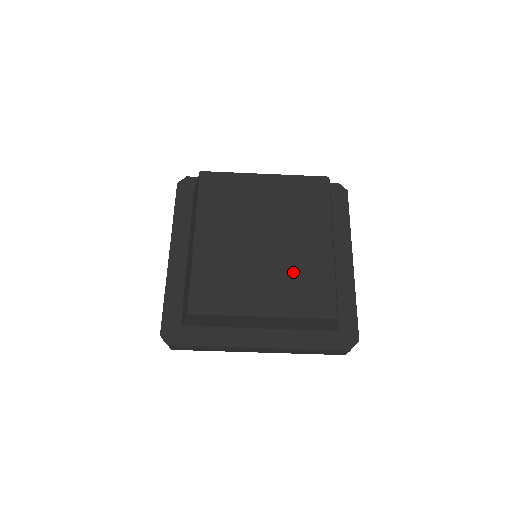
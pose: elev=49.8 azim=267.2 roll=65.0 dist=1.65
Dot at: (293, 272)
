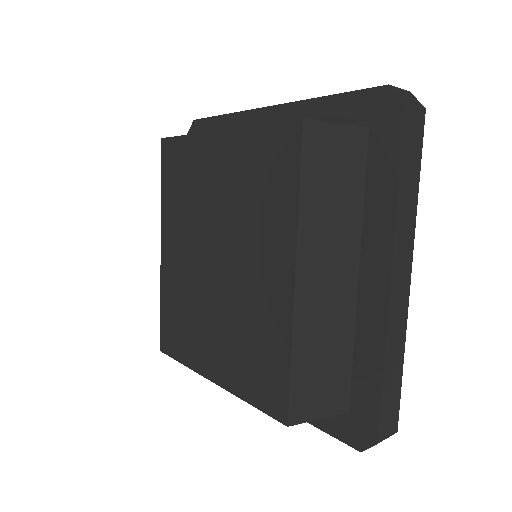
Dot at: (242, 325)
